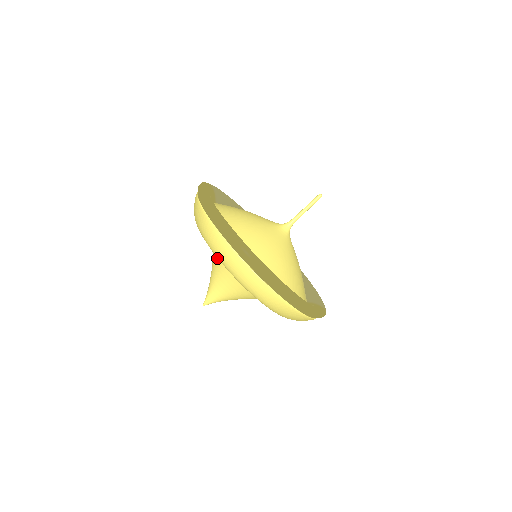
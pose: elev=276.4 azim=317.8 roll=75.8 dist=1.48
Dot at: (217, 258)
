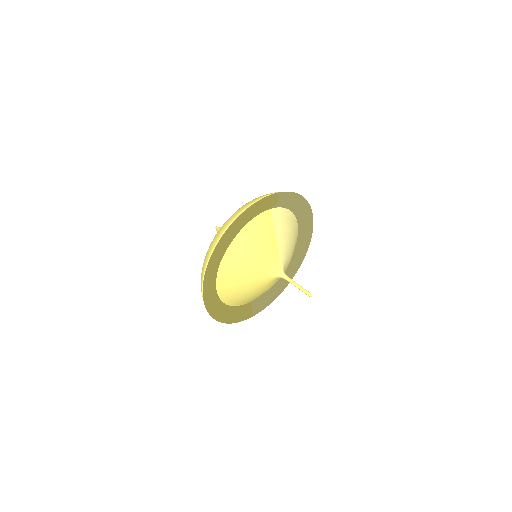
Dot at: occluded
